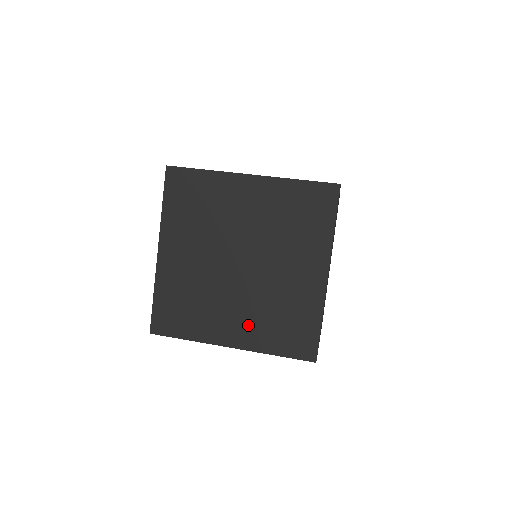
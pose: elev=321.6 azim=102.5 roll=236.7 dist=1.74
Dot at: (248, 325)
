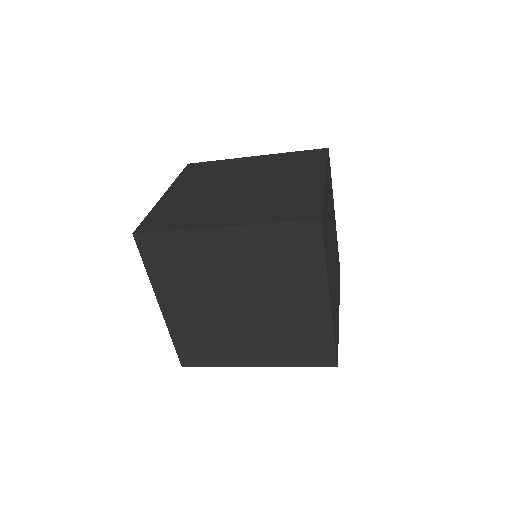
Dot at: (244, 212)
